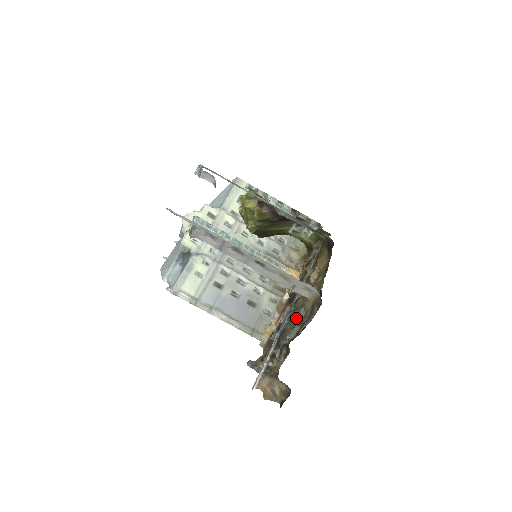
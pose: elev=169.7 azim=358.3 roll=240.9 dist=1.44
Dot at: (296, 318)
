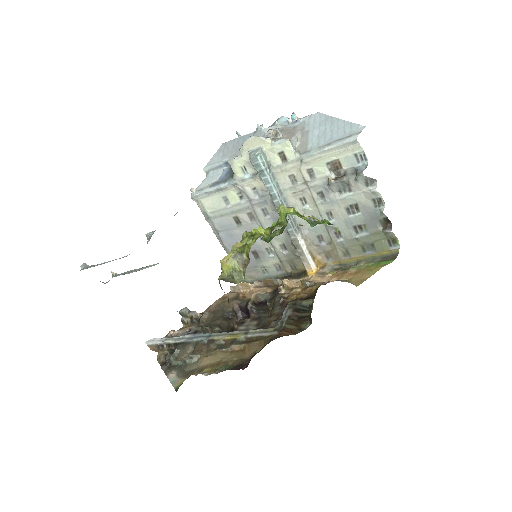
Dot at: (196, 351)
